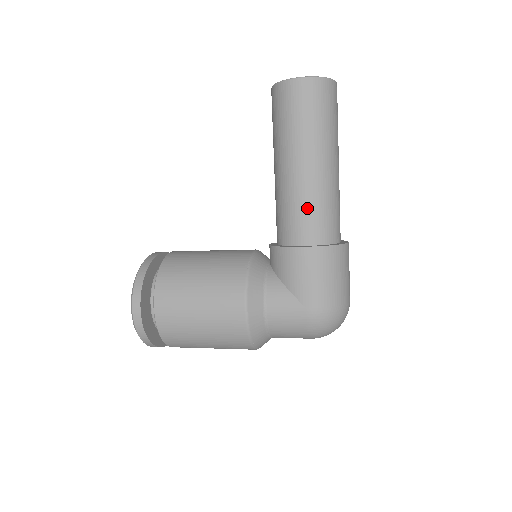
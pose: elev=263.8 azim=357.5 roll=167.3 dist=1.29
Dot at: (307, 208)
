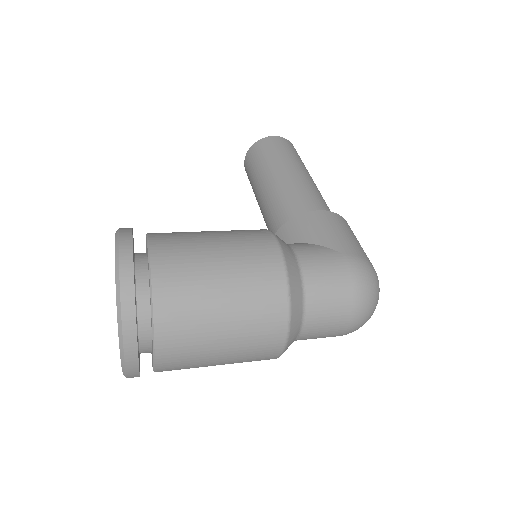
Dot at: (308, 195)
